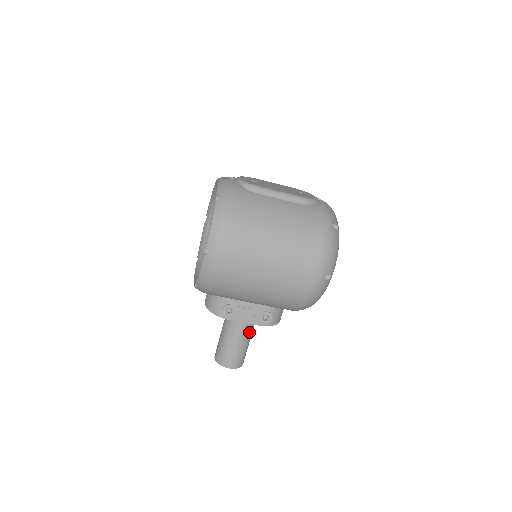
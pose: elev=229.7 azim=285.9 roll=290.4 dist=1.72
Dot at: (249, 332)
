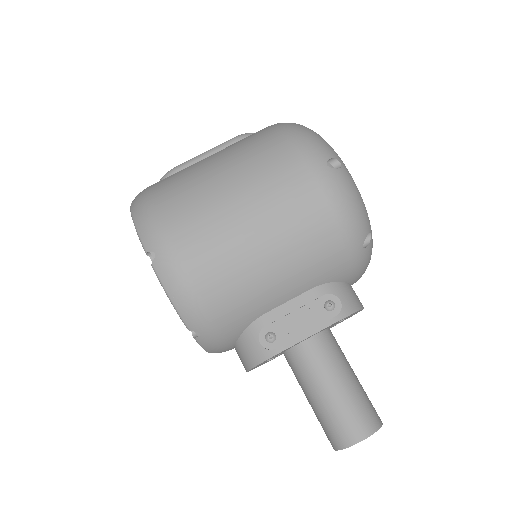
Dot at: (337, 358)
